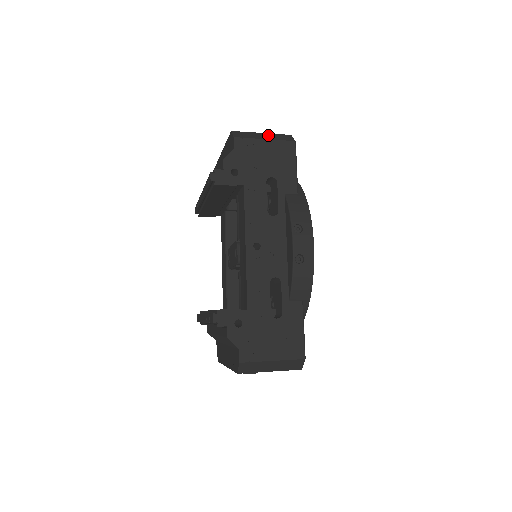
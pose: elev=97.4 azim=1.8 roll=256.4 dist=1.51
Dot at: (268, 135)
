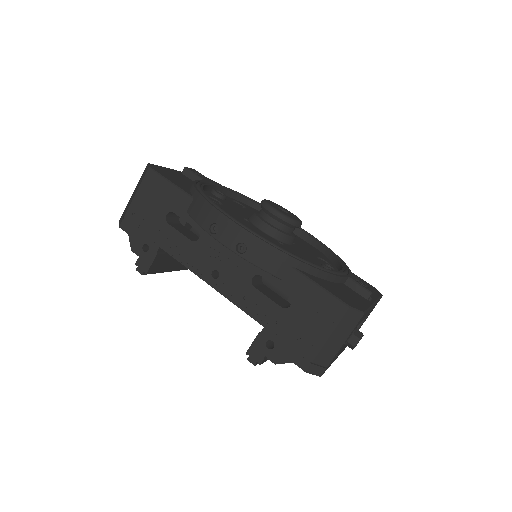
Dot at: (135, 190)
